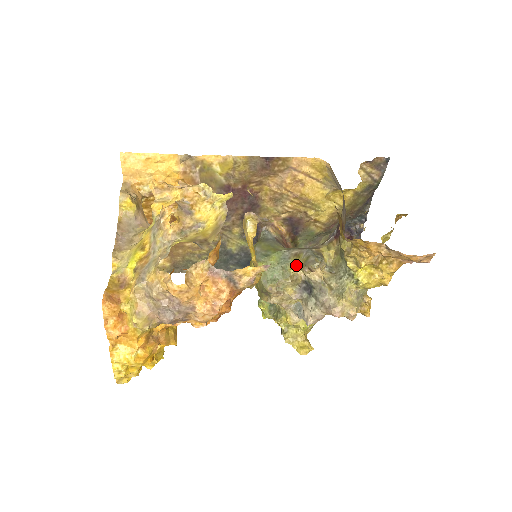
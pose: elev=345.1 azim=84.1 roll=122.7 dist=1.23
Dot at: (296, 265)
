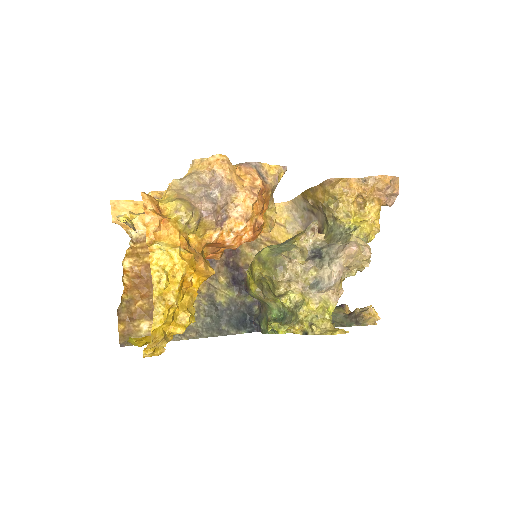
Dot at: (297, 239)
